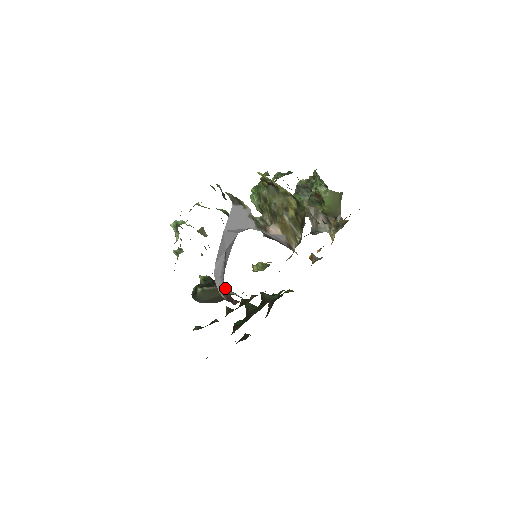
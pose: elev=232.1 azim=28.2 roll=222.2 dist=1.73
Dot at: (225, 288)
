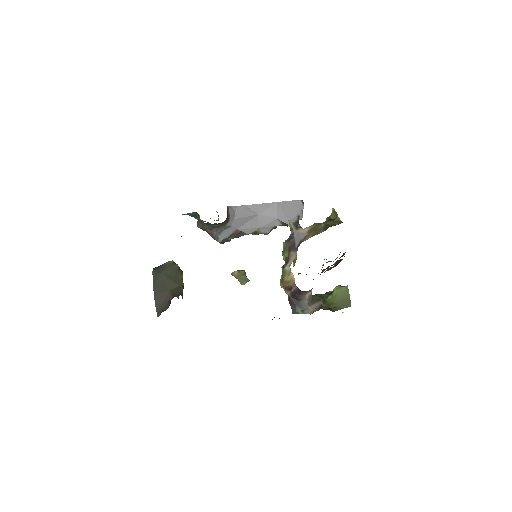
Dot at: (229, 216)
